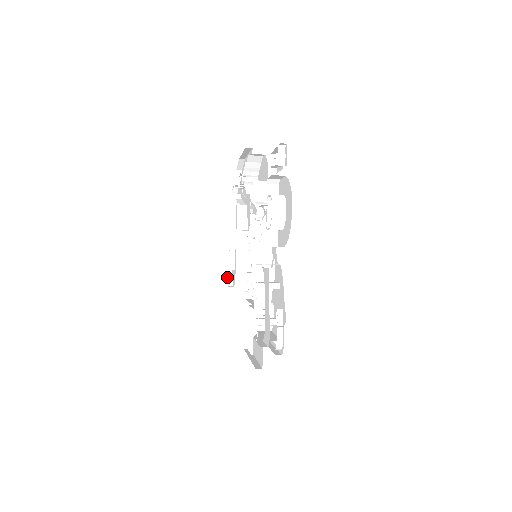
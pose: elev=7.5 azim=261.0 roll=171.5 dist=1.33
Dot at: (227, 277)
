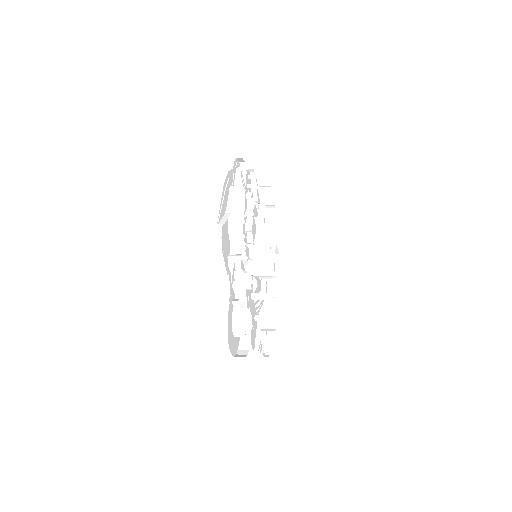
Dot at: occluded
